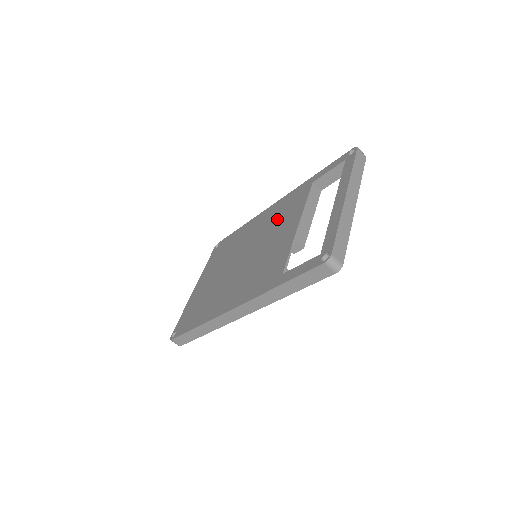
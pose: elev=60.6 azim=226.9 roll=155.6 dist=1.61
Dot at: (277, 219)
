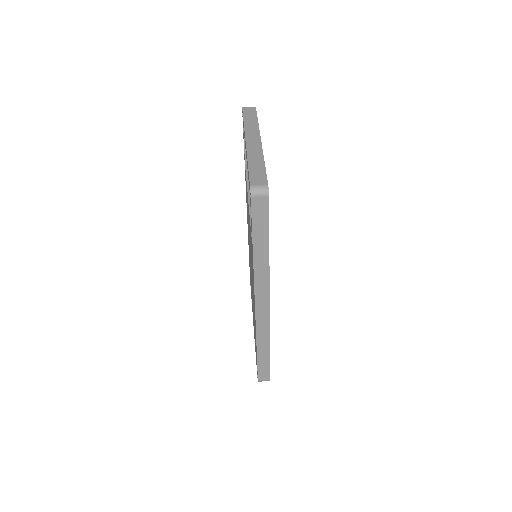
Dot at: occluded
